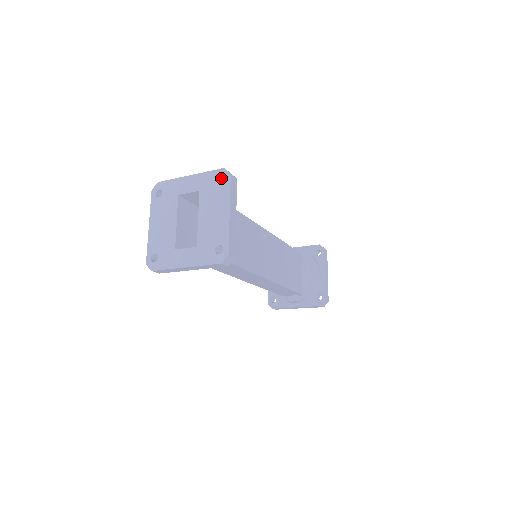
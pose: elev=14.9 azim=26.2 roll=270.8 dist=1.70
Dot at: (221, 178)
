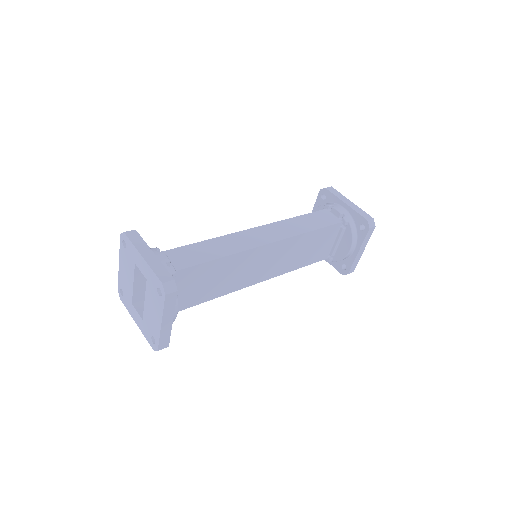
Dot at: (161, 286)
